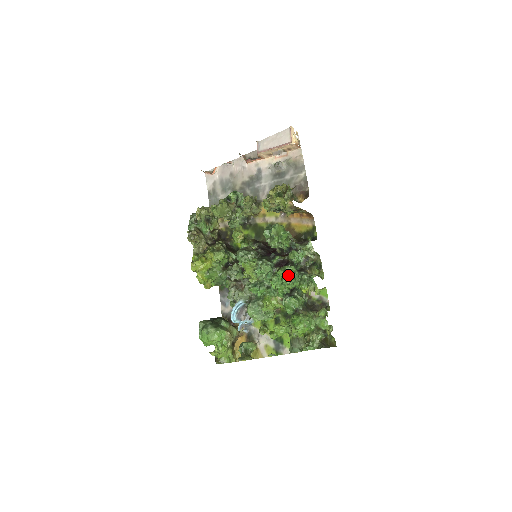
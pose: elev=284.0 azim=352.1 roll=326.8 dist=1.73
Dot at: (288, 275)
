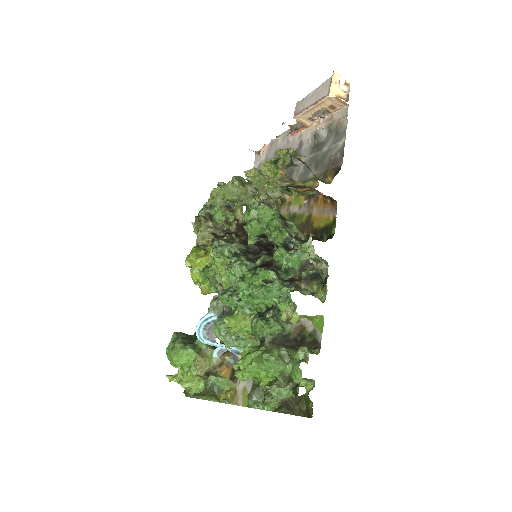
Dot at: (259, 282)
